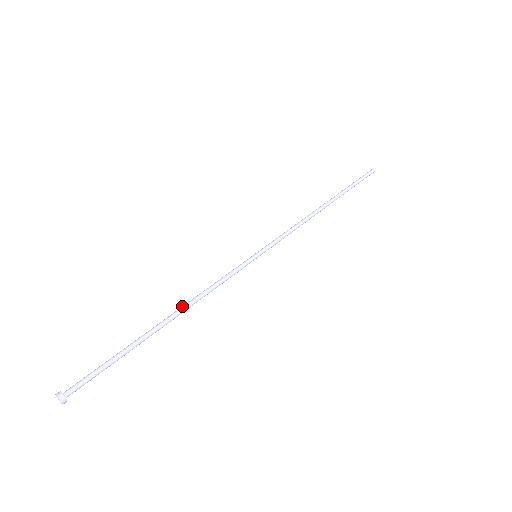
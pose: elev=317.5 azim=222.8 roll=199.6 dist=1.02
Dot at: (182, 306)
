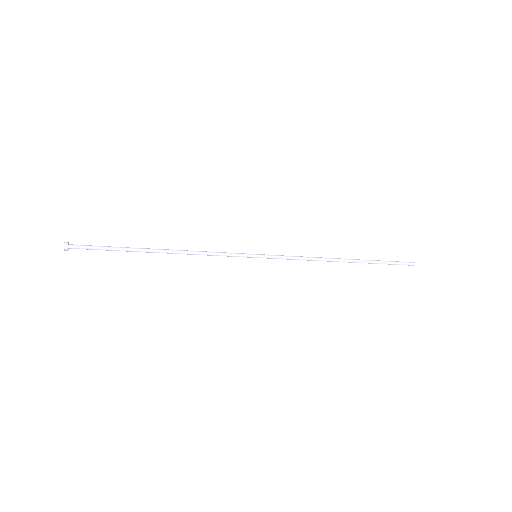
Dot at: occluded
